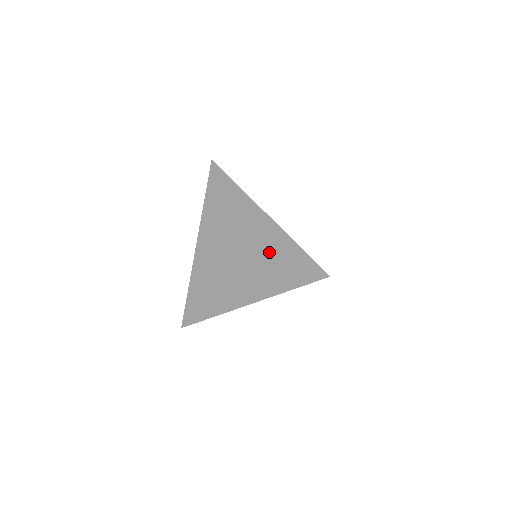
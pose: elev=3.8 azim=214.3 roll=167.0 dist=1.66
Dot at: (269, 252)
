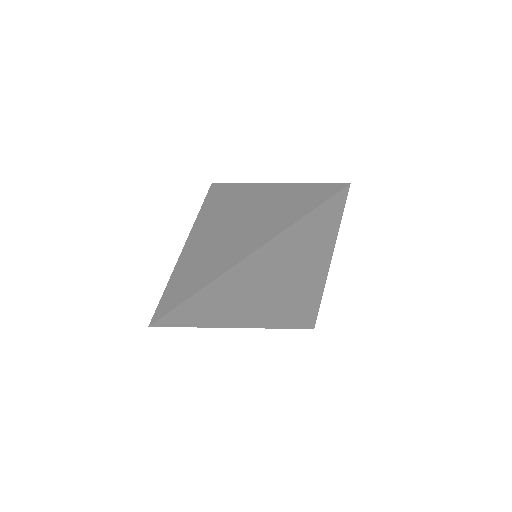
Dot at: (274, 204)
